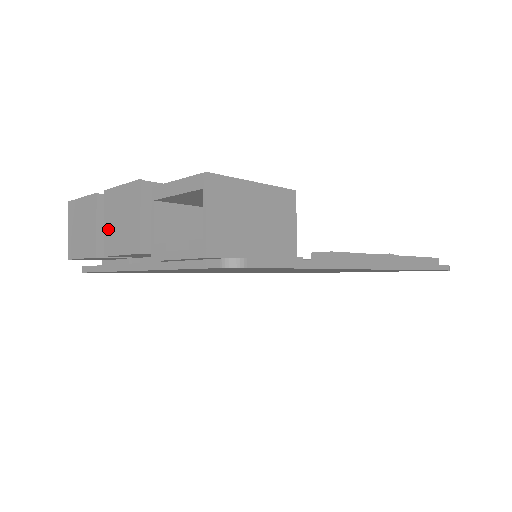
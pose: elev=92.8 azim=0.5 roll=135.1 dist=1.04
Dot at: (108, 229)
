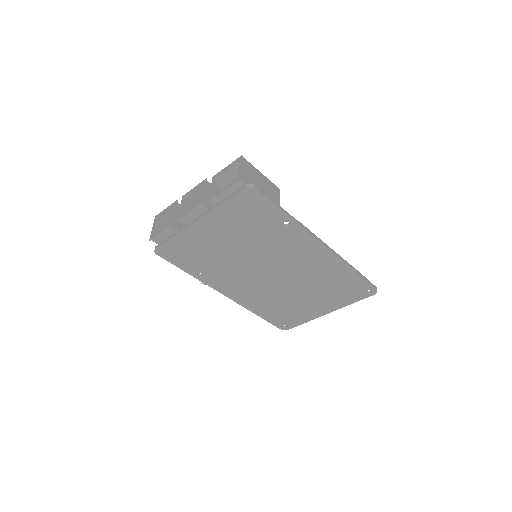
Dot at: (183, 208)
